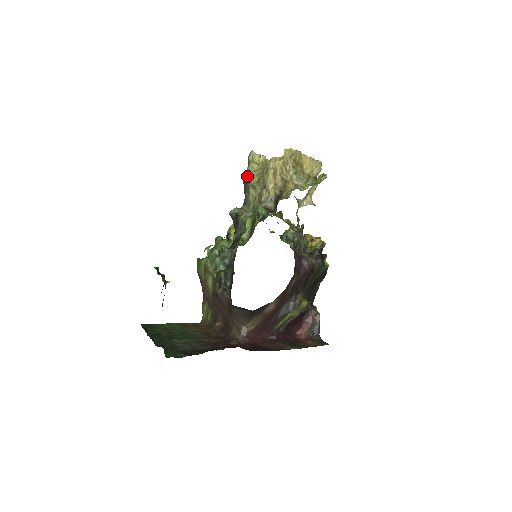
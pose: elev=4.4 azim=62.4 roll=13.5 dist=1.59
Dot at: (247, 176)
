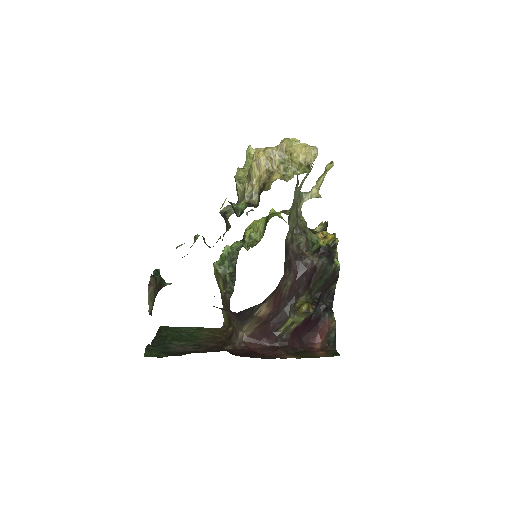
Dot at: (239, 172)
